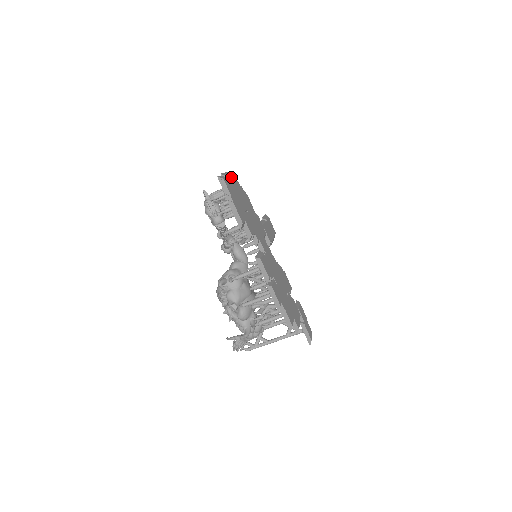
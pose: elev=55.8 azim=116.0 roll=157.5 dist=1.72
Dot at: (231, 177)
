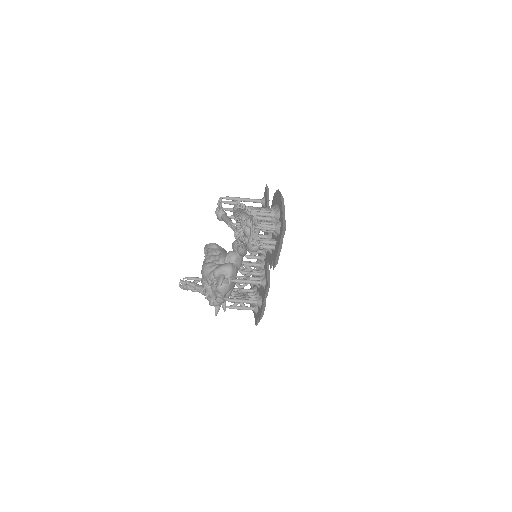
Dot at: occluded
